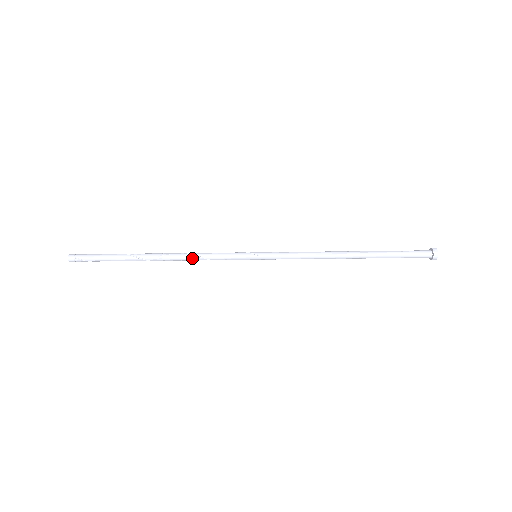
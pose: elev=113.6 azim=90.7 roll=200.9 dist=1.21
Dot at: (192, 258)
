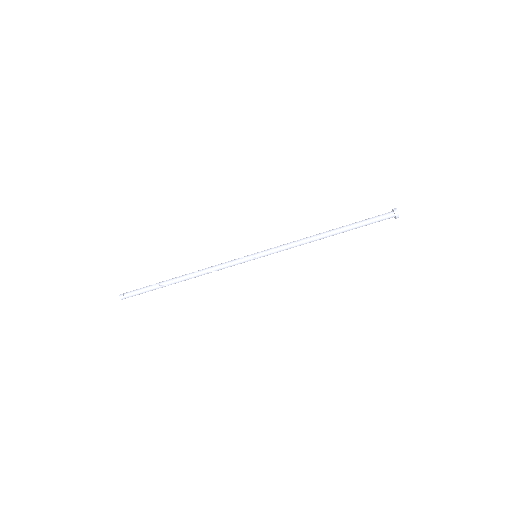
Dot at: occluded
